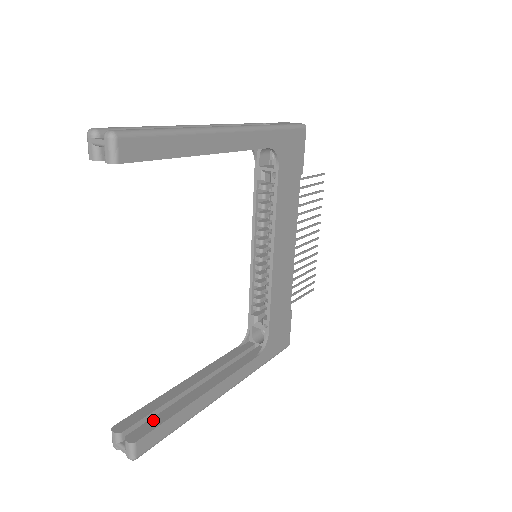
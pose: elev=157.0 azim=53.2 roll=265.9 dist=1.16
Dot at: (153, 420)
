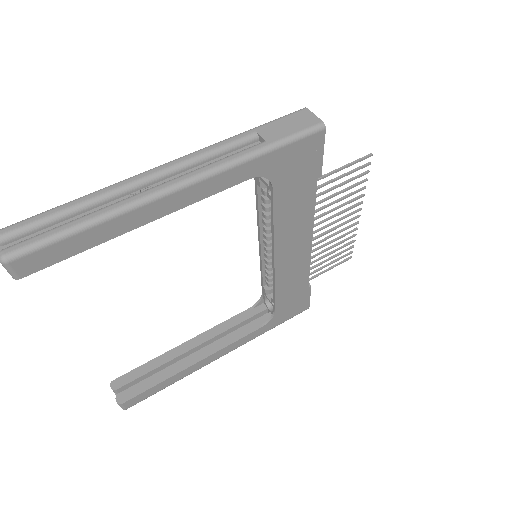
Dot at: (142, 384)
